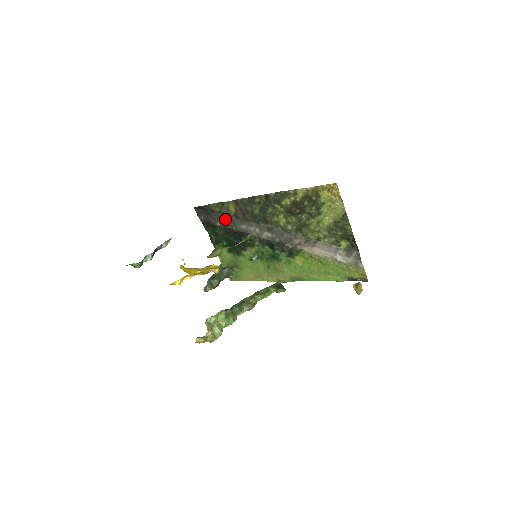
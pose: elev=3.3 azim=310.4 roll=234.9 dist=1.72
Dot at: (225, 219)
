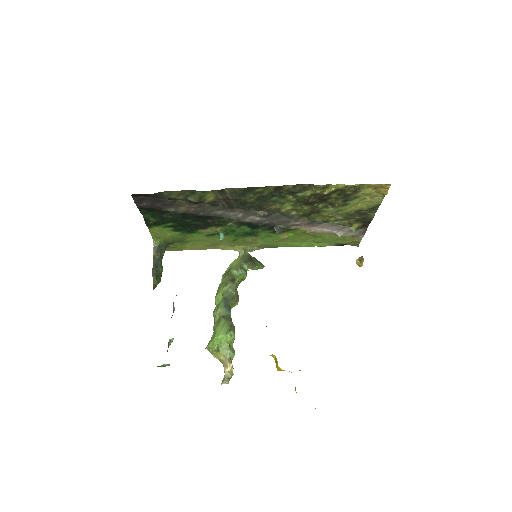
Dot at: (189, 206)
